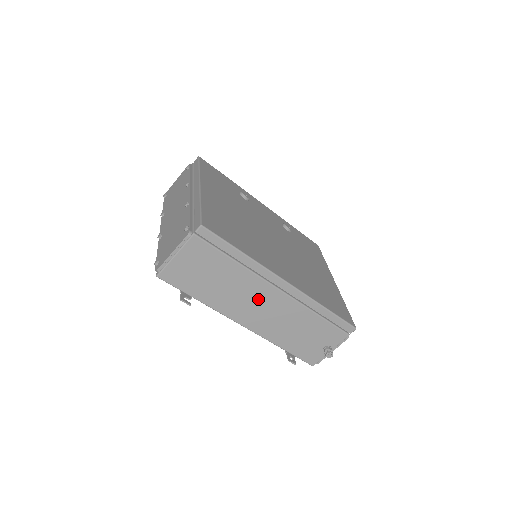
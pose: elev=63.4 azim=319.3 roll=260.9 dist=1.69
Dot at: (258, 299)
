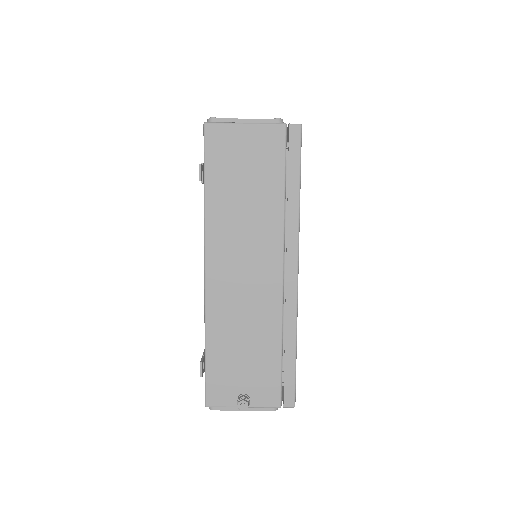
Dot at: (254, 258)
